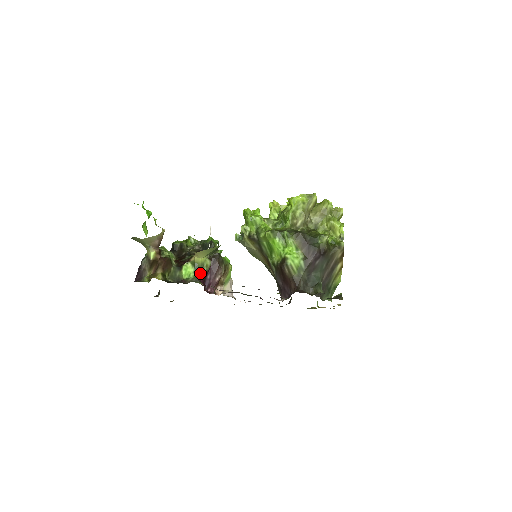
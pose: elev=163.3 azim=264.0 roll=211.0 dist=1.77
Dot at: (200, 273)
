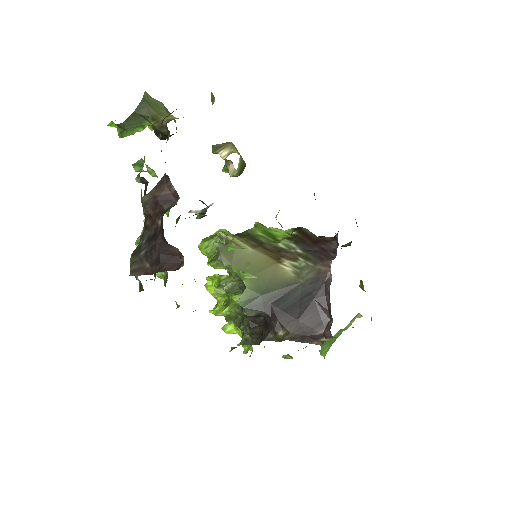
Dot at: occluded
